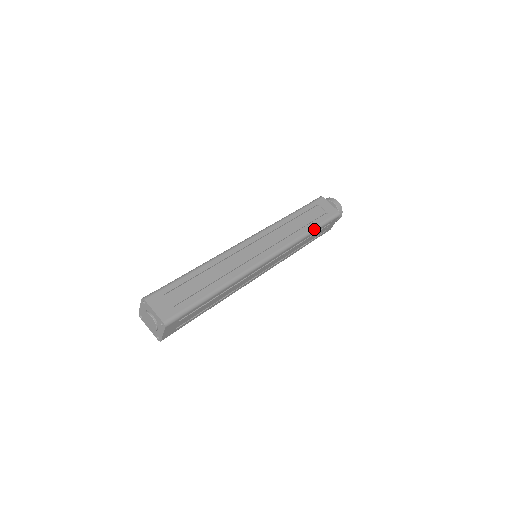
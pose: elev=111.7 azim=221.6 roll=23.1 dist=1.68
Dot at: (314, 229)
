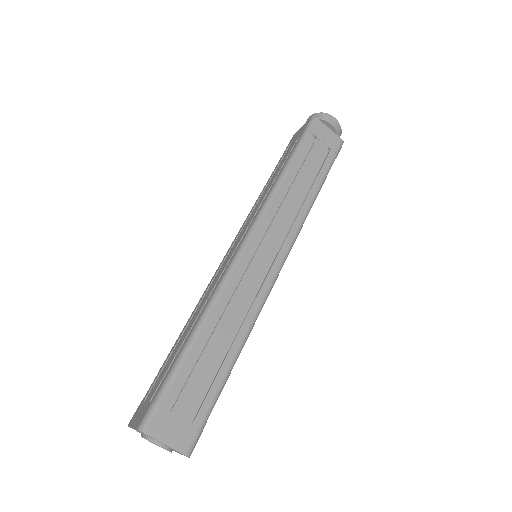
Dot at: (321, 185)
